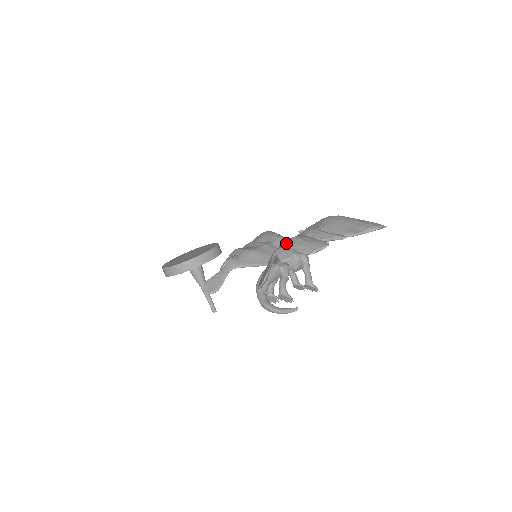
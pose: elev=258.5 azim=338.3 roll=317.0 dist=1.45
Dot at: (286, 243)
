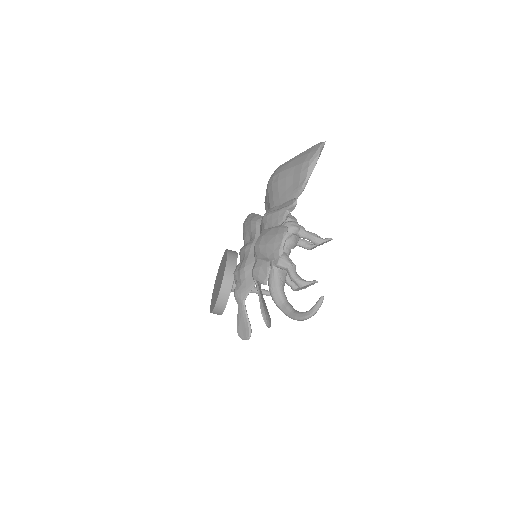
Dot at: (255, 256)
